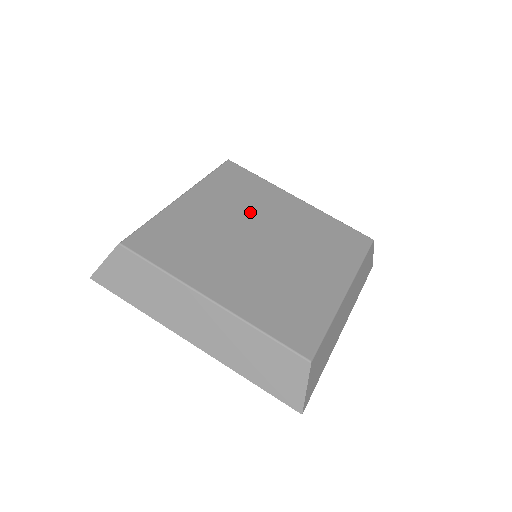
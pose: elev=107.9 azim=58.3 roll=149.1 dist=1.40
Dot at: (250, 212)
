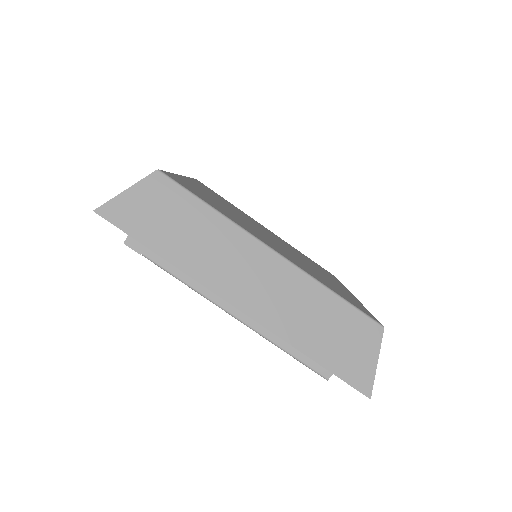
Dot at: (243, 216)
